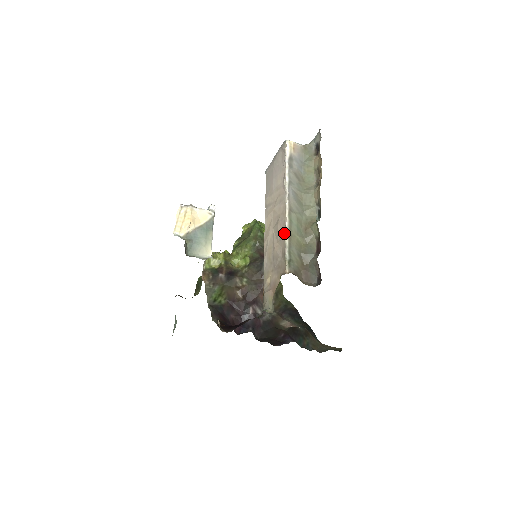
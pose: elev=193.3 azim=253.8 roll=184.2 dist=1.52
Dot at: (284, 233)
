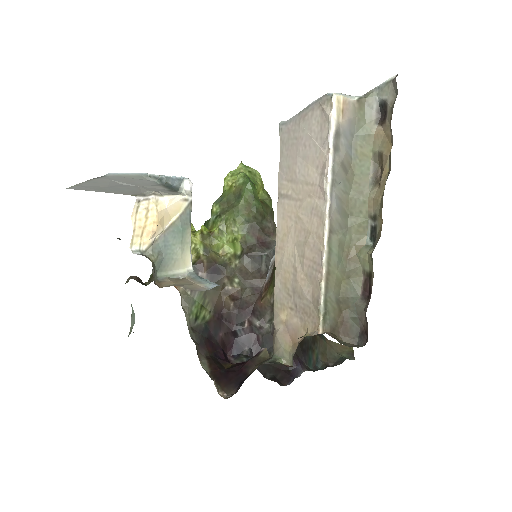
Dot at: (318, 269)
